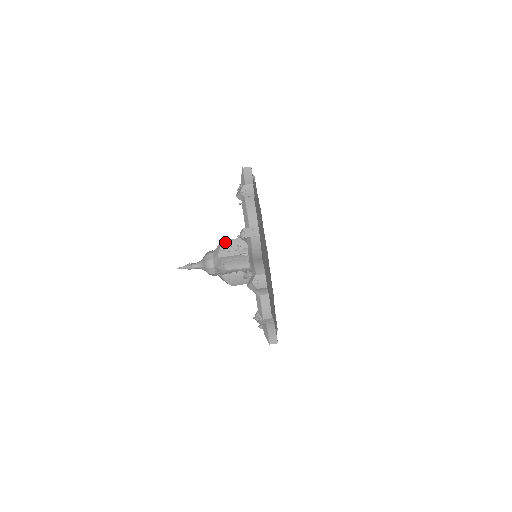
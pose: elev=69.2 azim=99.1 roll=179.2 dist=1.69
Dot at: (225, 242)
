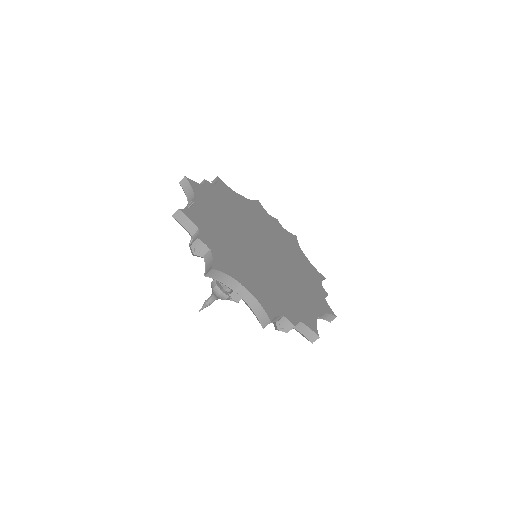
Dot at: occluded
